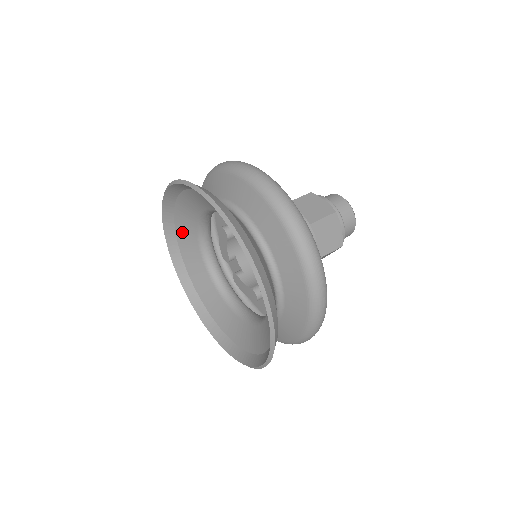
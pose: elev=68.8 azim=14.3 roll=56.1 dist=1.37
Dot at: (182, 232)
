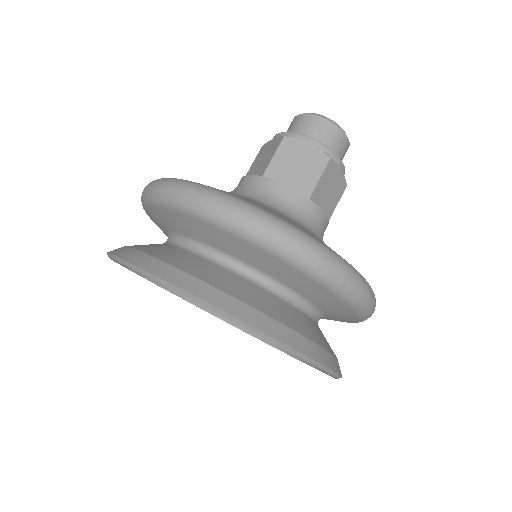
Dot at: occluded
